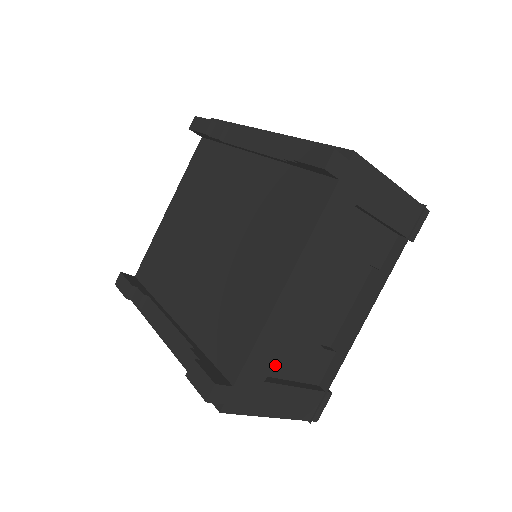
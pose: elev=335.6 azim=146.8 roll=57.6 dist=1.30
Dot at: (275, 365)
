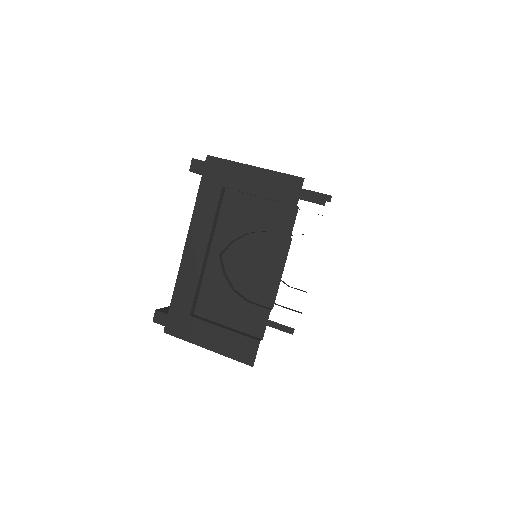
Dot at: (206, 309)
